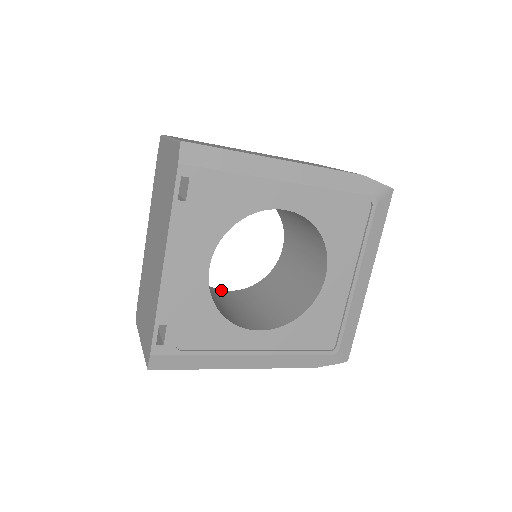
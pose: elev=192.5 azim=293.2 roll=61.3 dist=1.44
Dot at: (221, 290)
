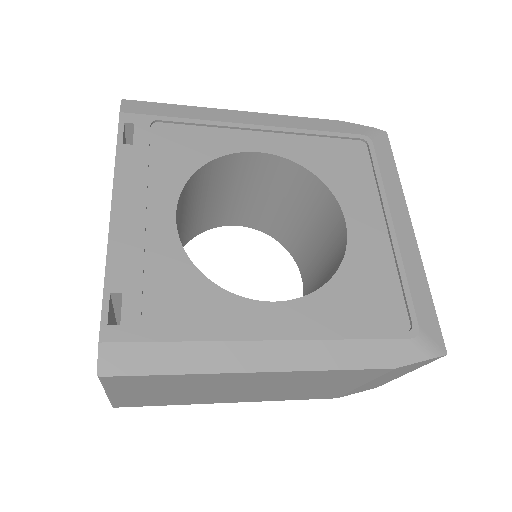
Dot at: occluded
